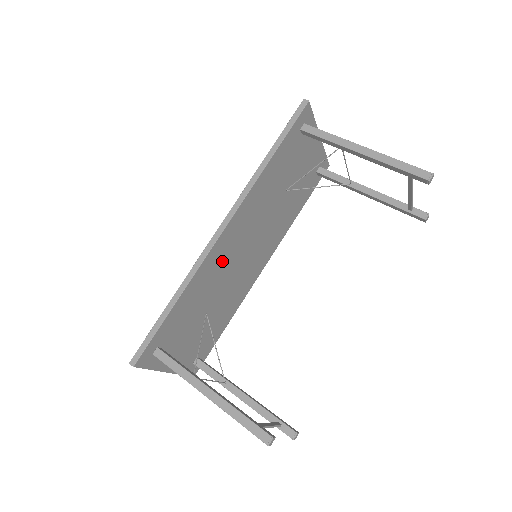
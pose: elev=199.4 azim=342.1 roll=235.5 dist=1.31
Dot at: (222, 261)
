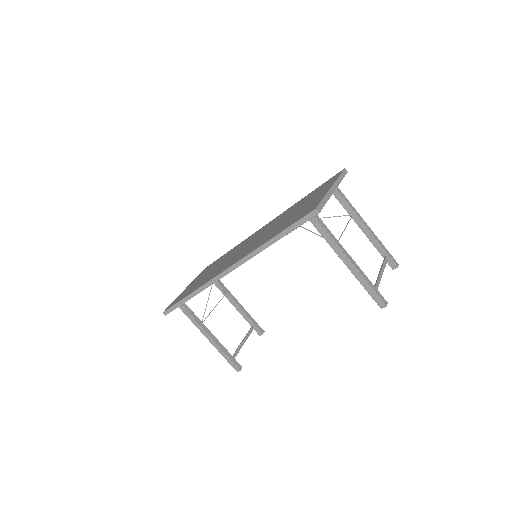
Dot at: occluded
